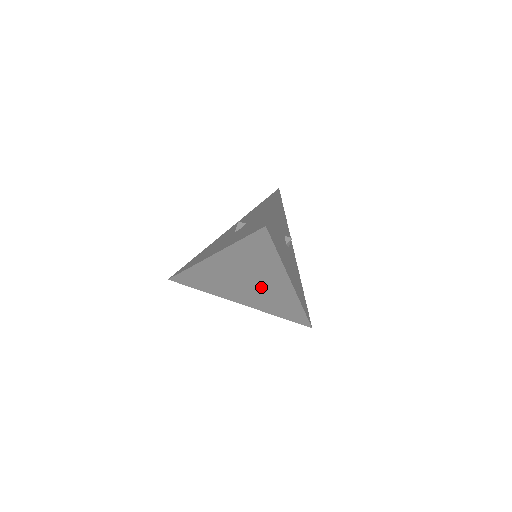
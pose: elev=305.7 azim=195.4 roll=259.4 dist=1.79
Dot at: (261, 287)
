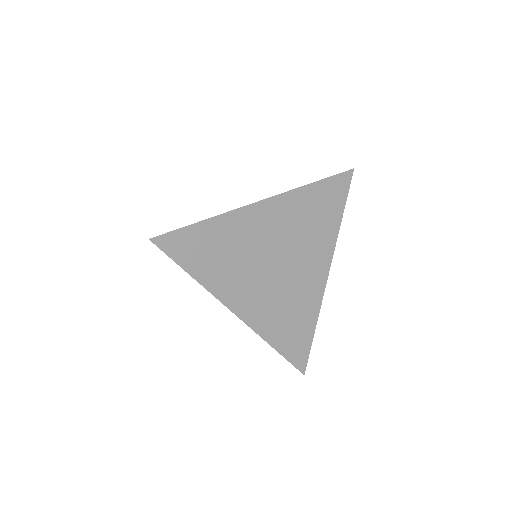
Dot at: (290, 276)
